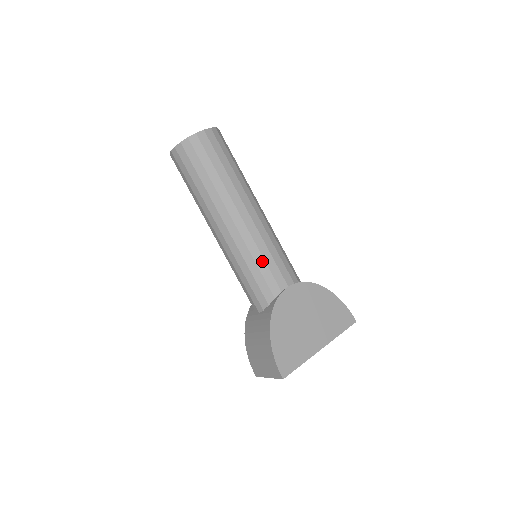
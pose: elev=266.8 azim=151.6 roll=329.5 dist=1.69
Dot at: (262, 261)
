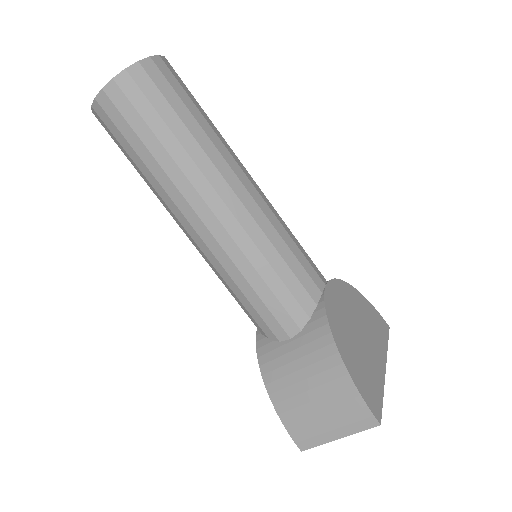
Dot at: (287, 251)
